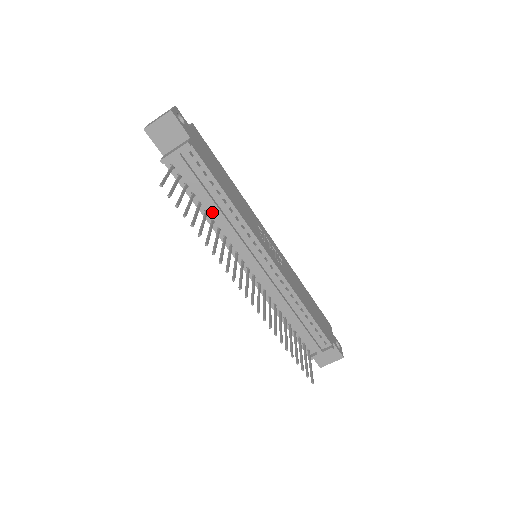
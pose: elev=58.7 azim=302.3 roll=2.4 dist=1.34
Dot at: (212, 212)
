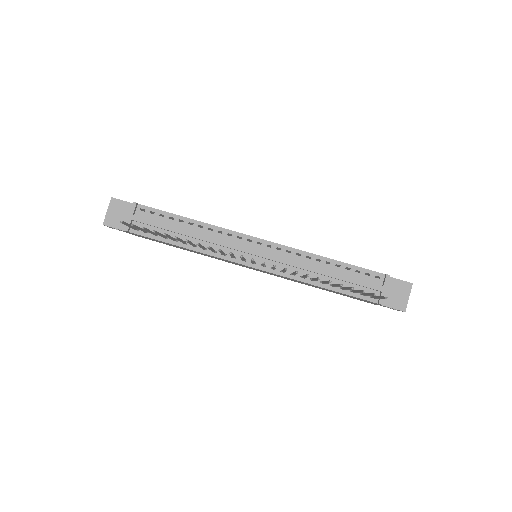
Dot at: (189, 240)
